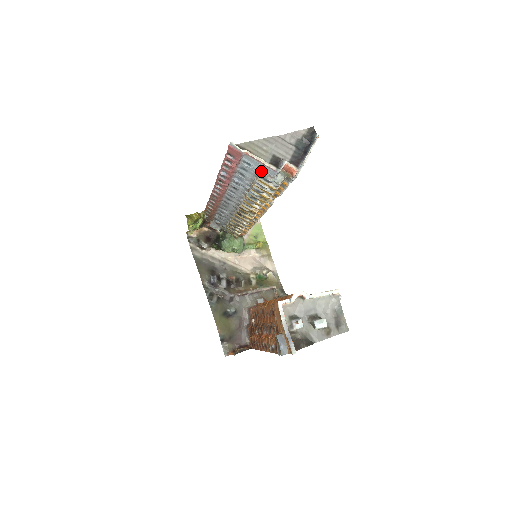
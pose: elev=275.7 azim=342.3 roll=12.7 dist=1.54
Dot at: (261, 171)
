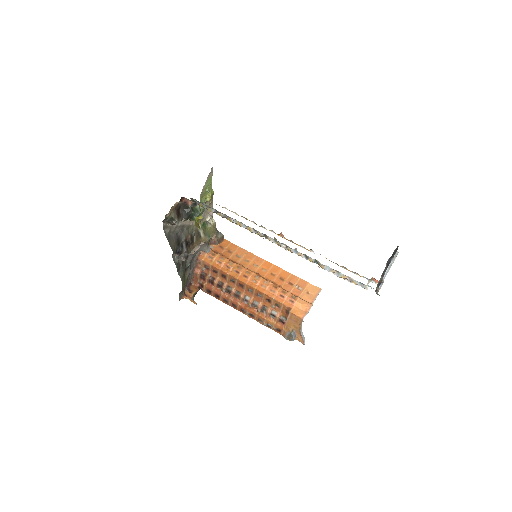
Dot at: (364, 285)
